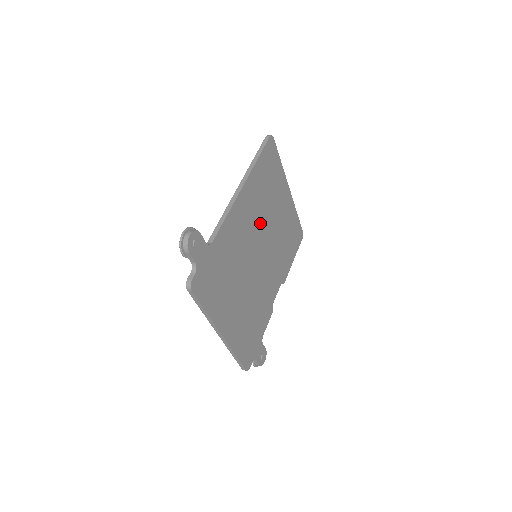
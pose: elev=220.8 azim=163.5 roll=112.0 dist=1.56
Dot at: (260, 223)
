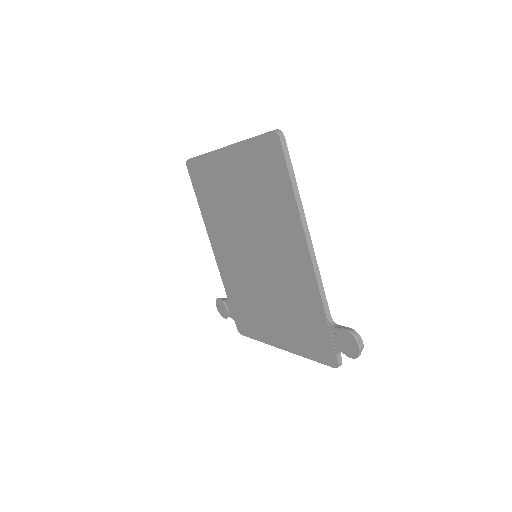
Dot at: occluded
